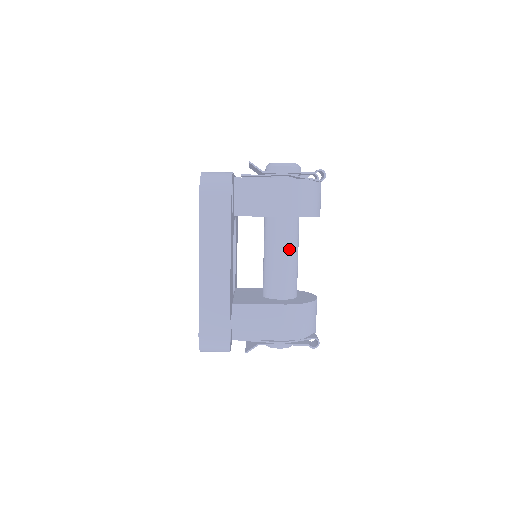
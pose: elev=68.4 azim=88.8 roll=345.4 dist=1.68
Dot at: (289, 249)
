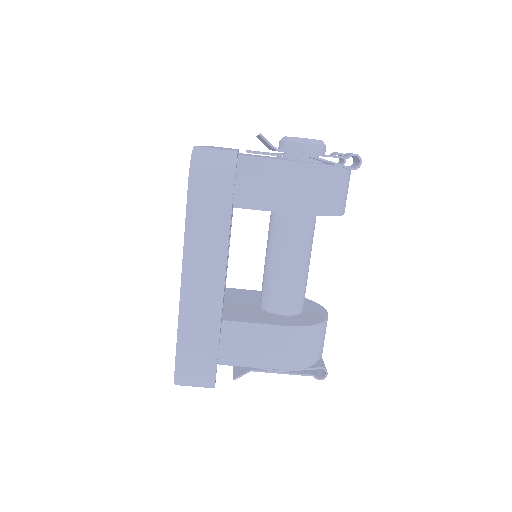
Dot at: (300, 253)
